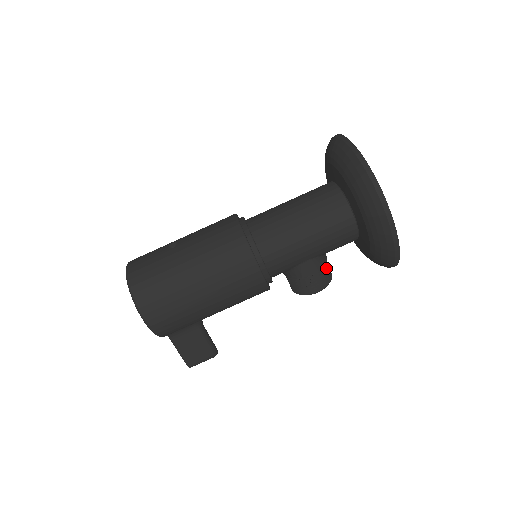
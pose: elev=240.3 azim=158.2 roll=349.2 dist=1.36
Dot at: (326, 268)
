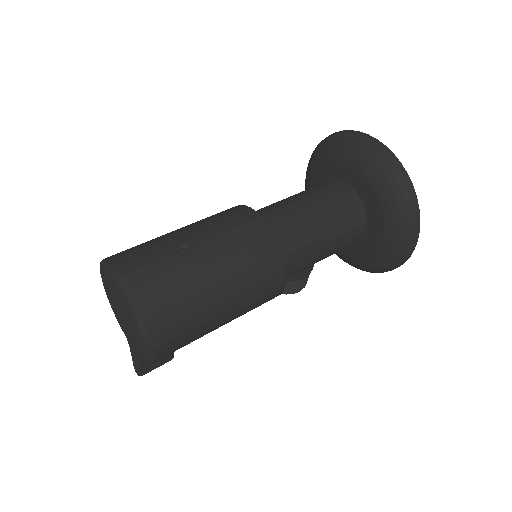
Dot at: occluded
